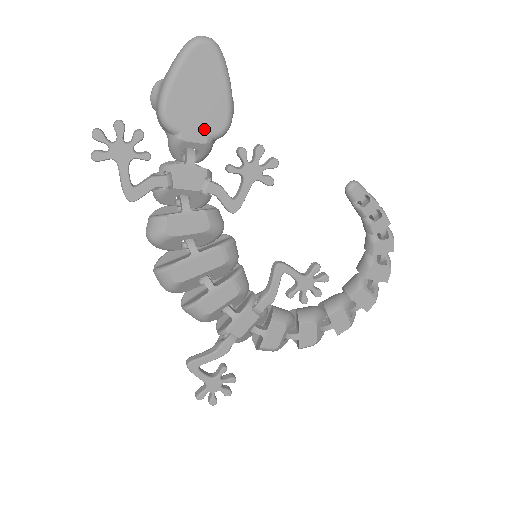
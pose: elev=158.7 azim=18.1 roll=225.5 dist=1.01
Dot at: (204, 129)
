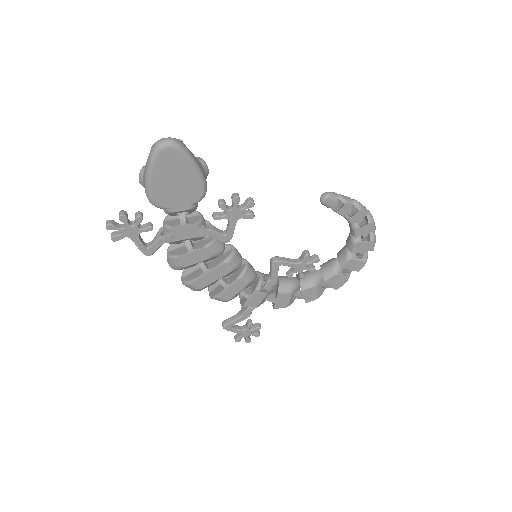
Dot at: (186, 201)
